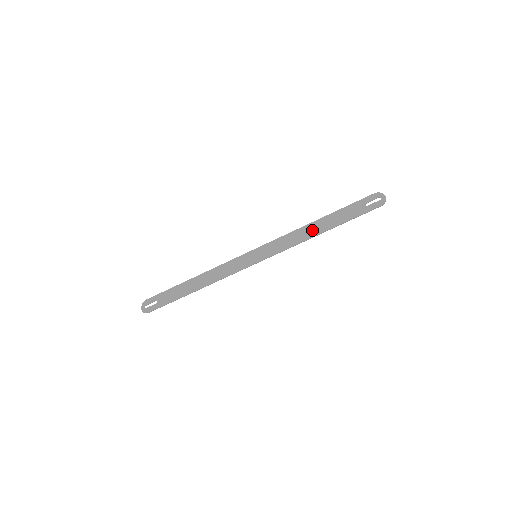
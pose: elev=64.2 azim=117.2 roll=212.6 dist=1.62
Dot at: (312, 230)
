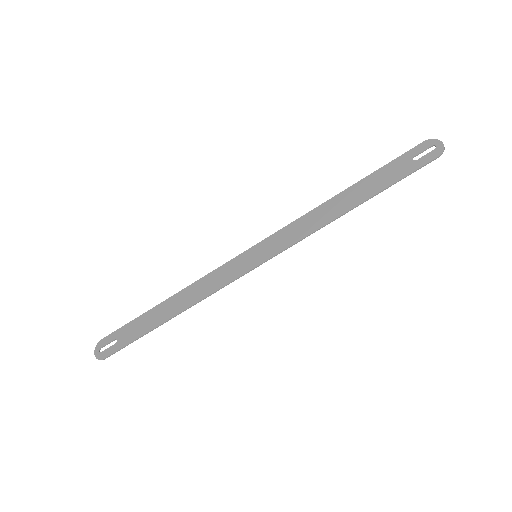
Dot at: (336, 207)
